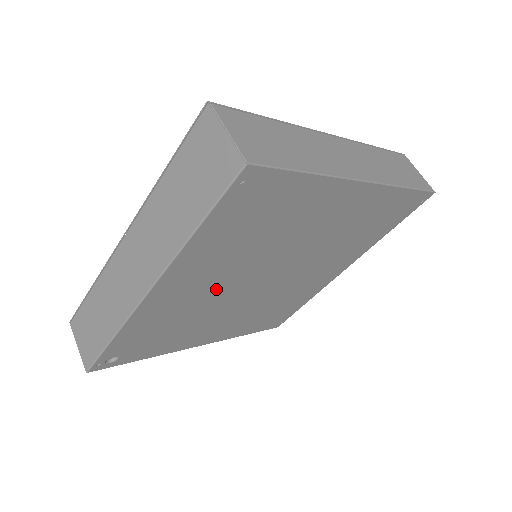
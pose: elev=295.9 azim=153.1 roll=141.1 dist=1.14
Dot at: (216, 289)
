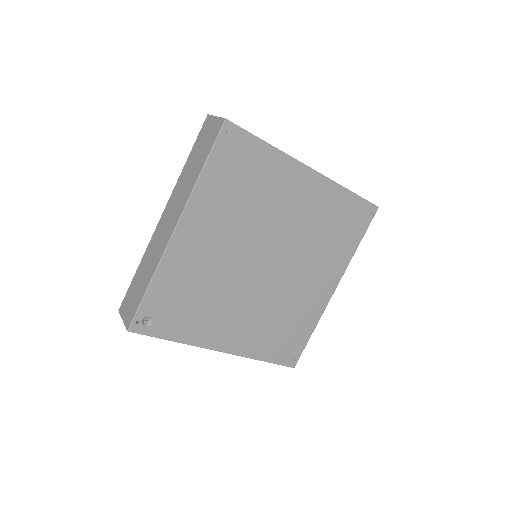
Dot at: (224, 254)
